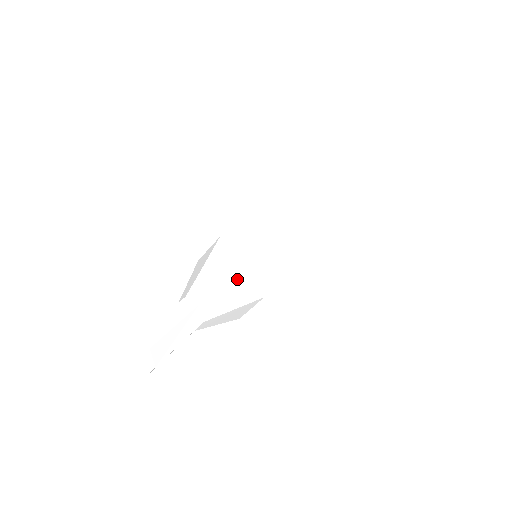
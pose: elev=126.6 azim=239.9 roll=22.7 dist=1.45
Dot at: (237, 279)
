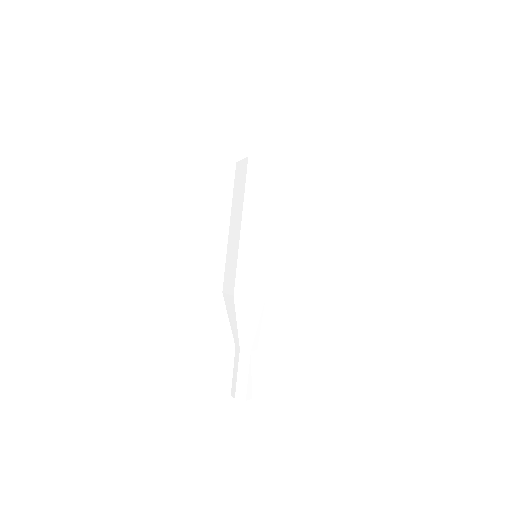
Dot at: (262, 319)
